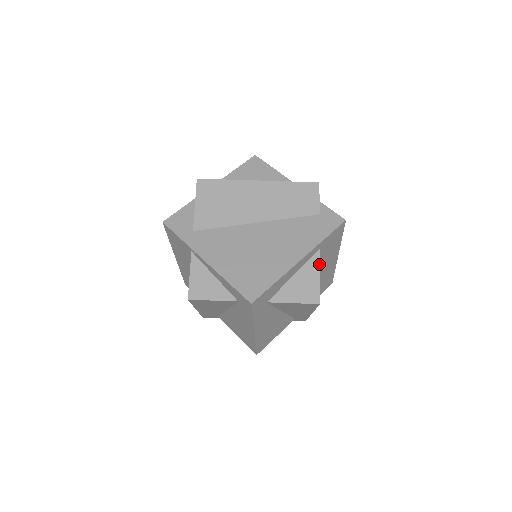
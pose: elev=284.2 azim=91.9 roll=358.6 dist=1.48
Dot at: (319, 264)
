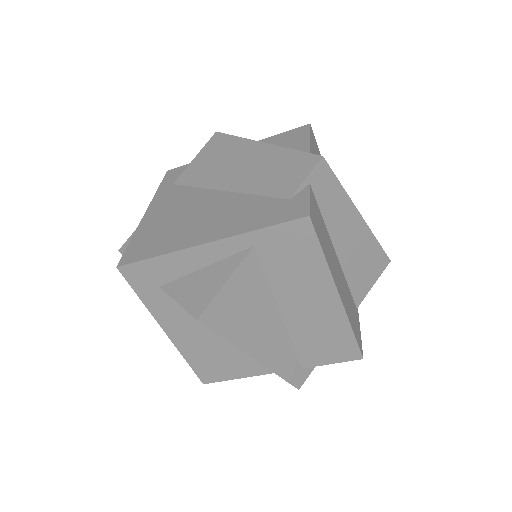
Dot at: (237, 266)
